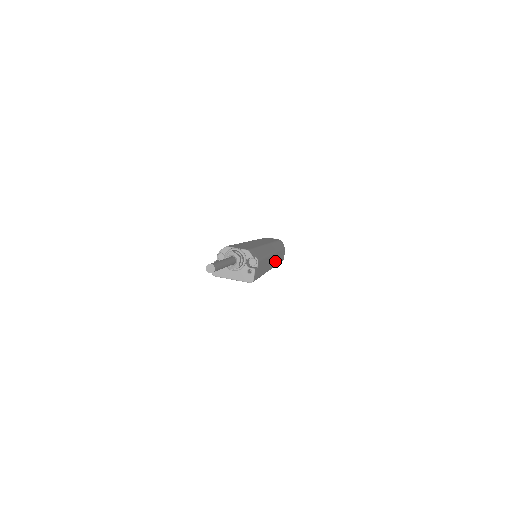
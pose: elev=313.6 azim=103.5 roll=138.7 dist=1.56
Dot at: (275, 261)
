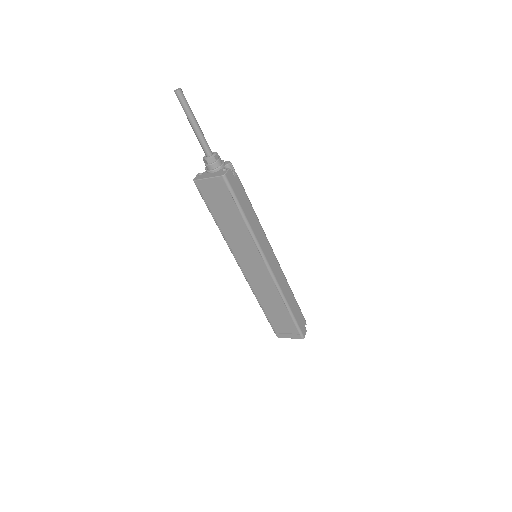
Dot at: (278, 277)
